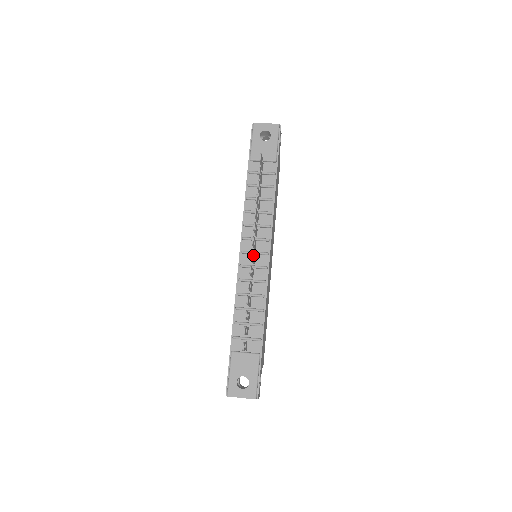
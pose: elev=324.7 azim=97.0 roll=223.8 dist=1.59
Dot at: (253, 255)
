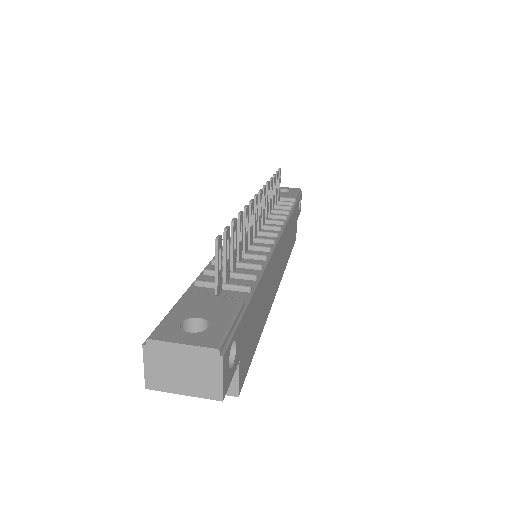
Dot at: (256, 217)
